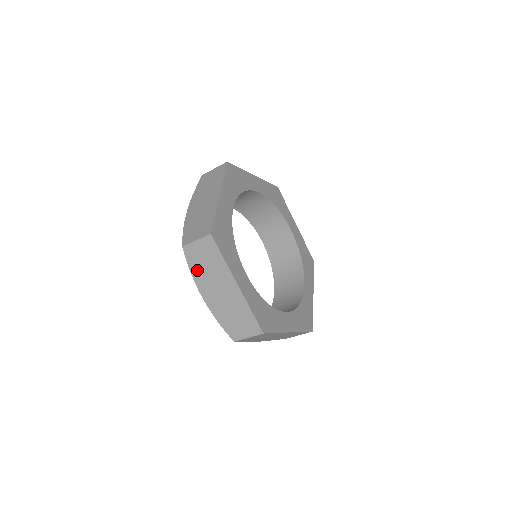
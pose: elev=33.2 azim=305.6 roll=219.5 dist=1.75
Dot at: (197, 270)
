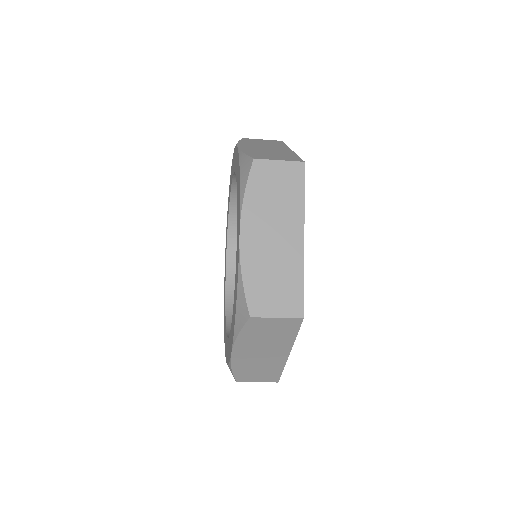
Dot at: (256, 196)
